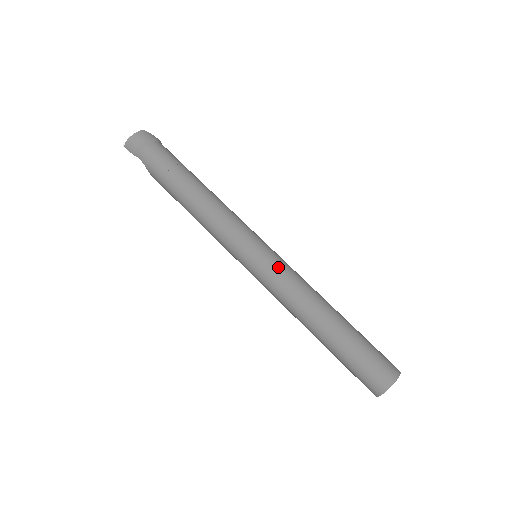
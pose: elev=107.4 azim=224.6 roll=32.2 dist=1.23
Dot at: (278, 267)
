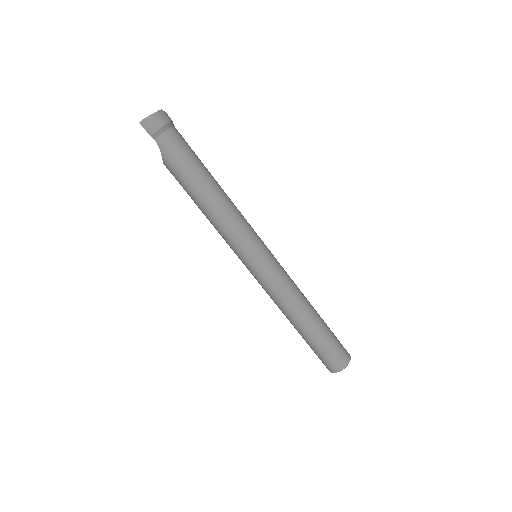
Dot at: (279, 270)
